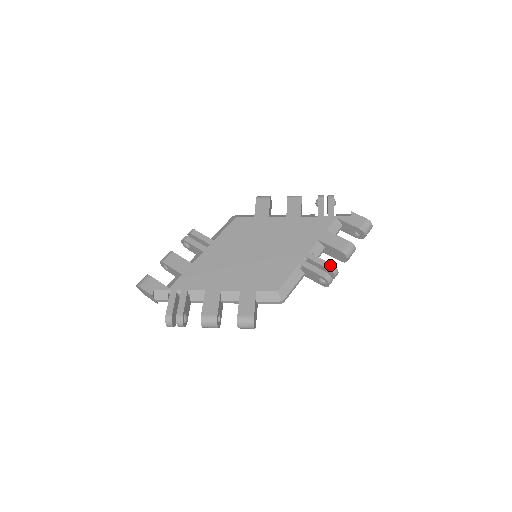
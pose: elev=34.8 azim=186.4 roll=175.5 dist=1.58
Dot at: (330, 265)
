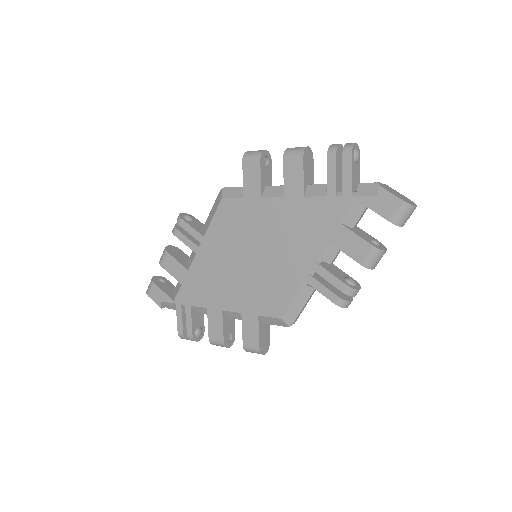
Dot at: (344, 286)
